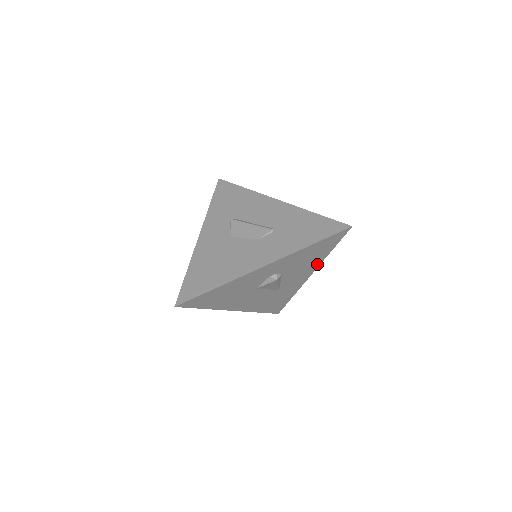
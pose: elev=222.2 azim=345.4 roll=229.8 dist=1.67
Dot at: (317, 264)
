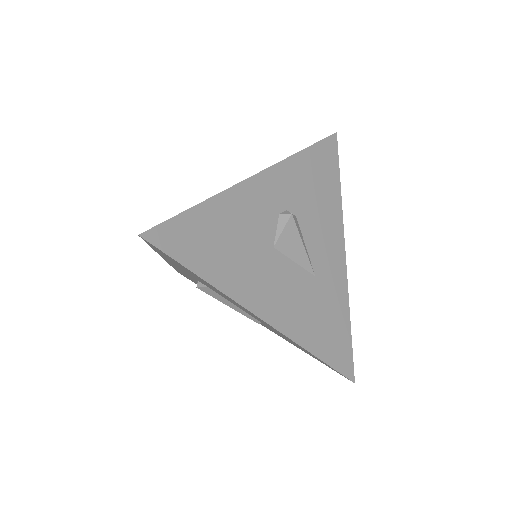
Dot at: (338, 217)
